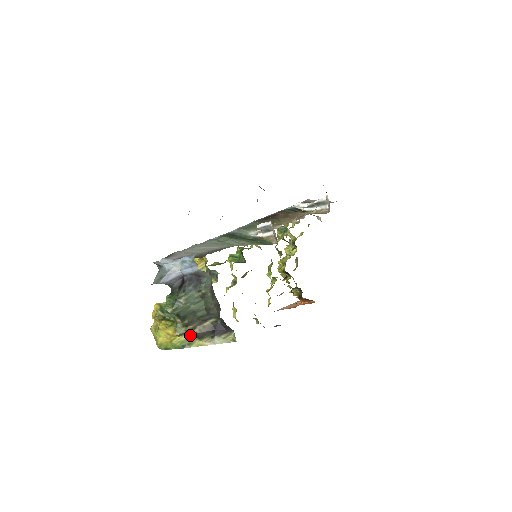
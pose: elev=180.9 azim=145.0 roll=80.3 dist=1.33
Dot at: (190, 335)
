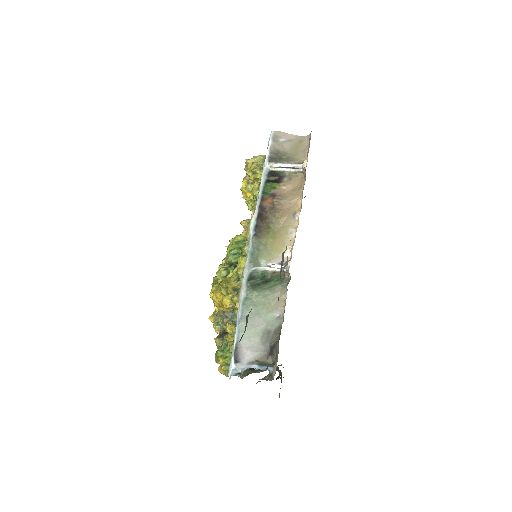
Dot at: occluded
